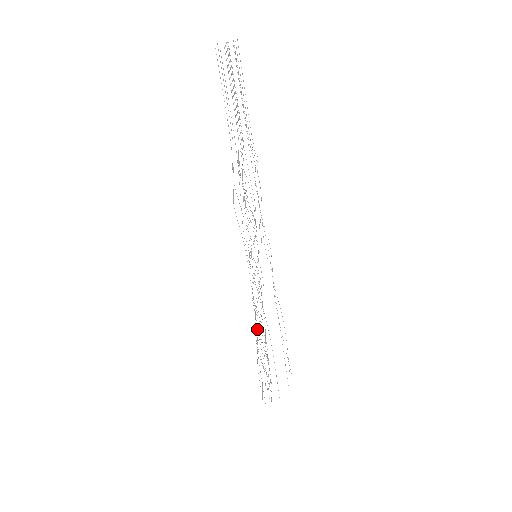
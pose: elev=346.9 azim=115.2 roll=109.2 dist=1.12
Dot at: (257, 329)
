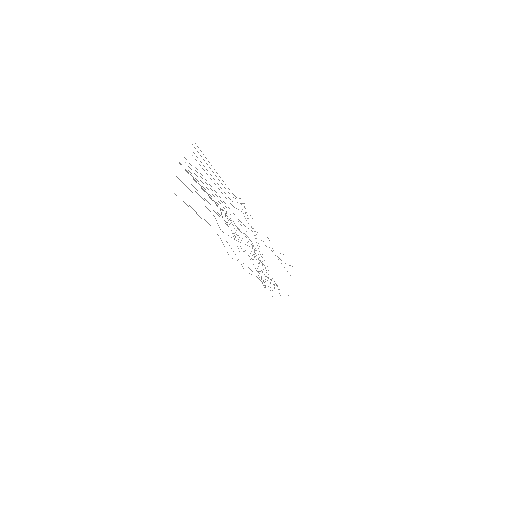
Dot at: (265, 286)
